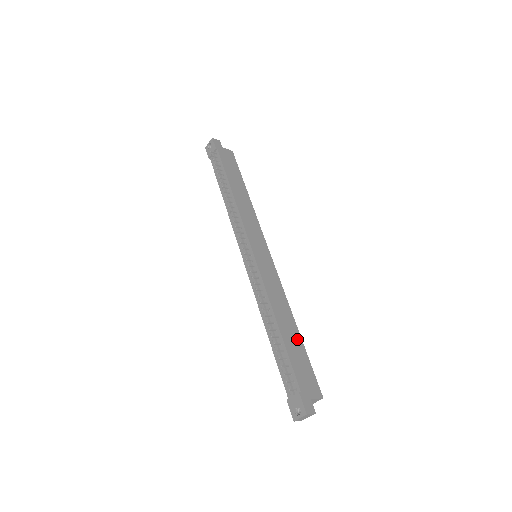
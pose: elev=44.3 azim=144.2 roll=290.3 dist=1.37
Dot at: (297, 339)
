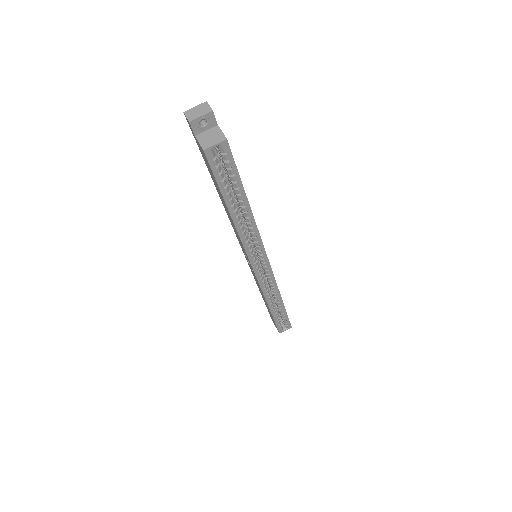
Dot at: occluded
